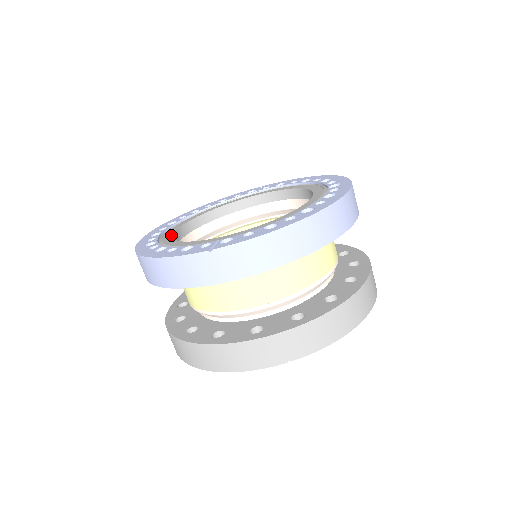
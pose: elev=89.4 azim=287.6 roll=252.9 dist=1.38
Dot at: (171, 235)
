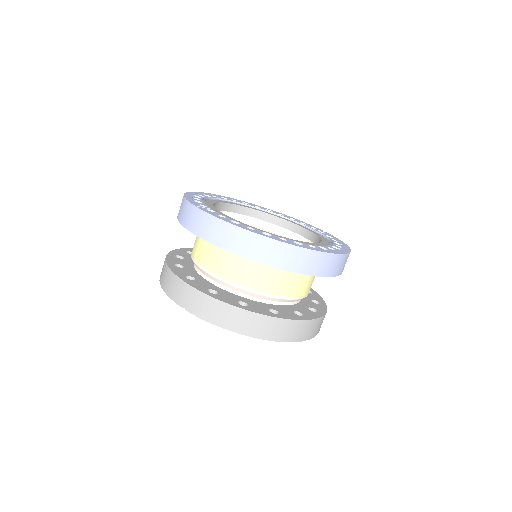
Dot at: (225, 202)
